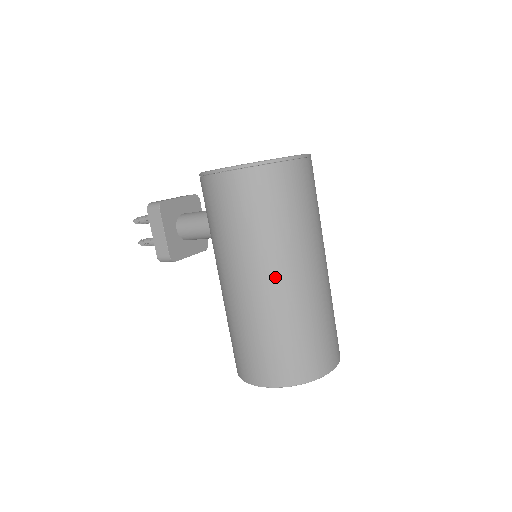
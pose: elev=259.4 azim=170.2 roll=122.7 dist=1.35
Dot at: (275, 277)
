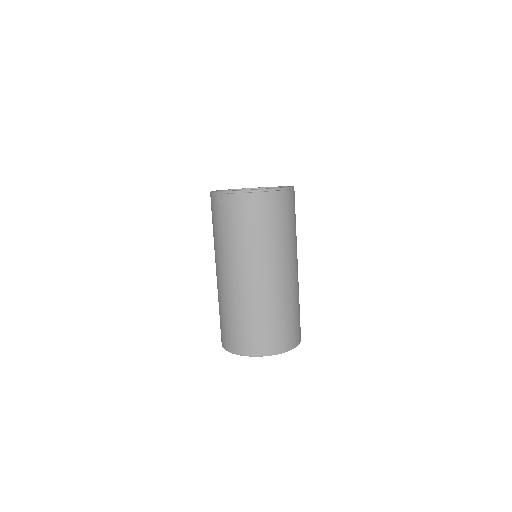
Dot at: (222, 272)
